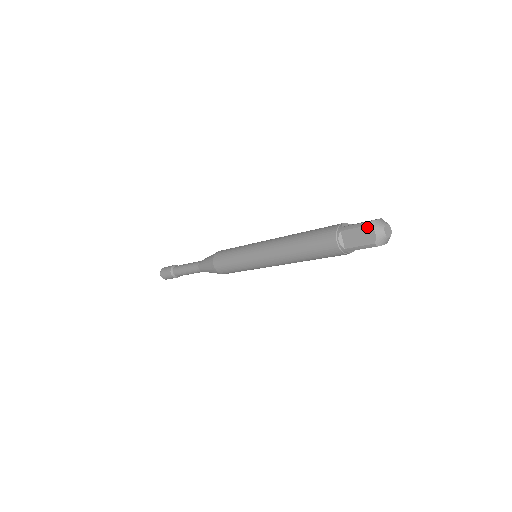
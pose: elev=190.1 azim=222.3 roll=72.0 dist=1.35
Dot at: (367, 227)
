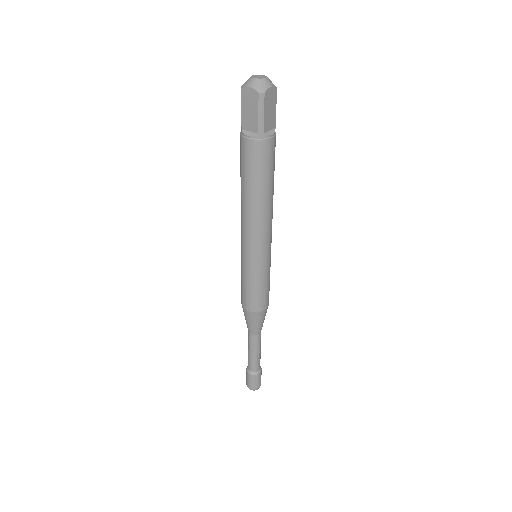
Dot at: (242, 94)
